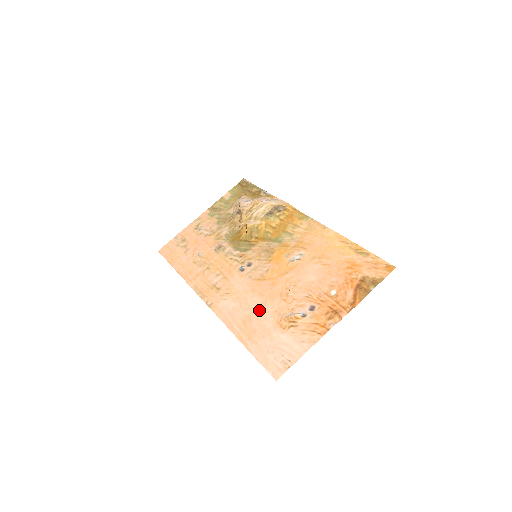
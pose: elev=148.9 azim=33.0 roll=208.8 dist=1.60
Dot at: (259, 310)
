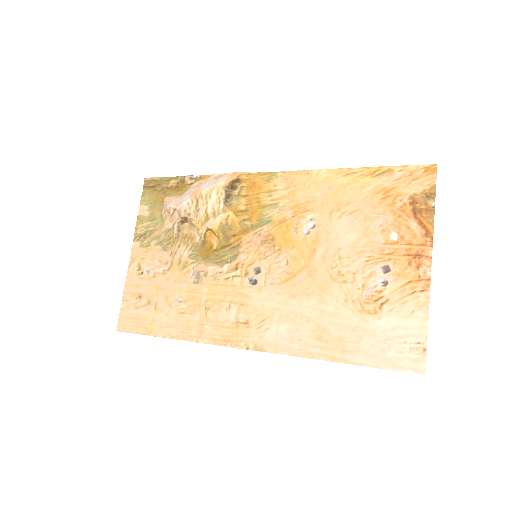
Dot at: (324, 313)
